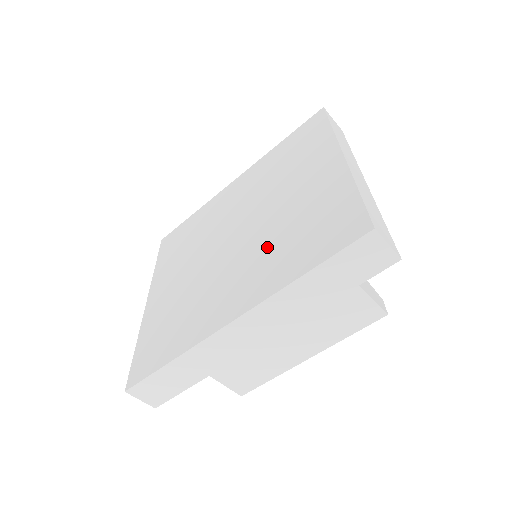
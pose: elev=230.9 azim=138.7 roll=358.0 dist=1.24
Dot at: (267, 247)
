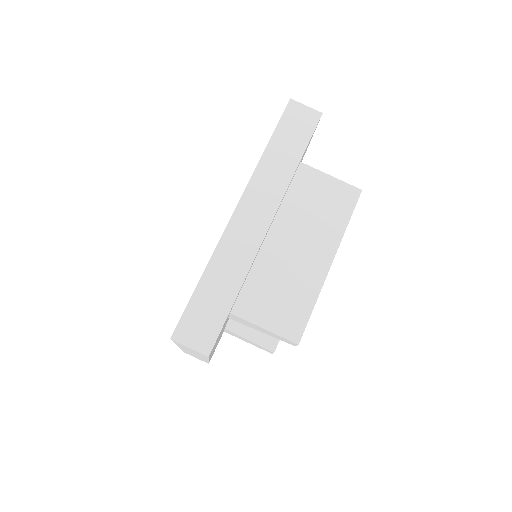
Dot at: occluded
